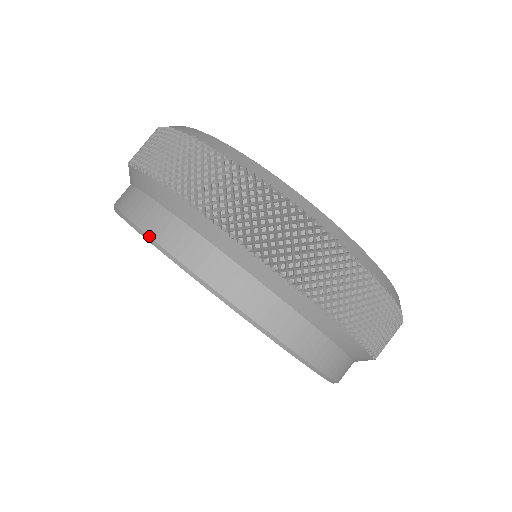
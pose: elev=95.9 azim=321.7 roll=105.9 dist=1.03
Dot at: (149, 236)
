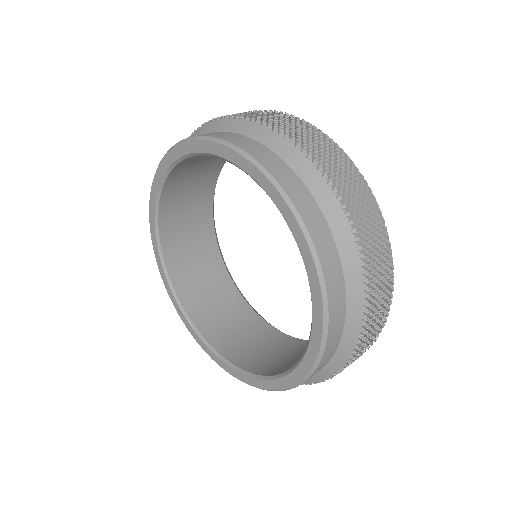
Dot at: (252, 156)
